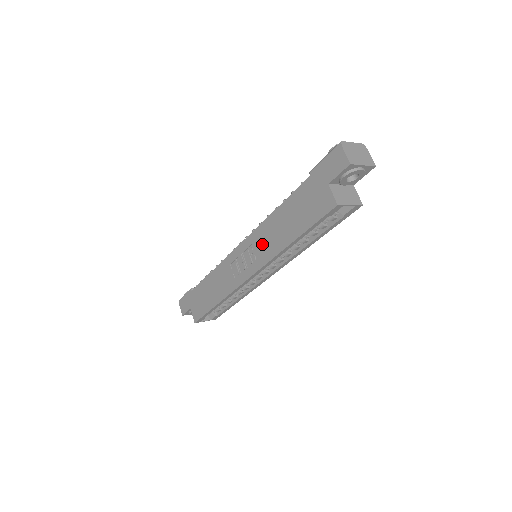
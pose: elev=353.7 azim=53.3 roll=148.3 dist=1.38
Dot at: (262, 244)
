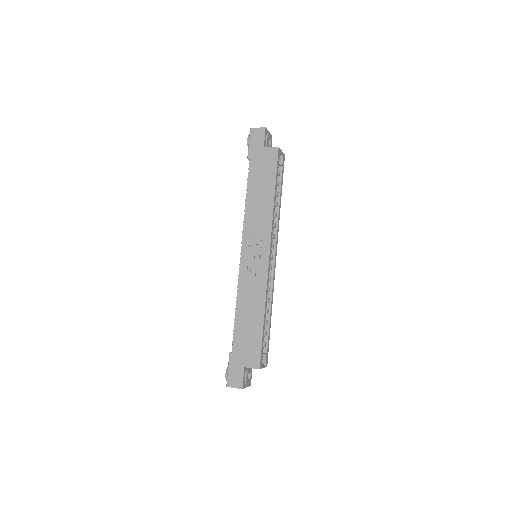
Dot at: (257, 226)
